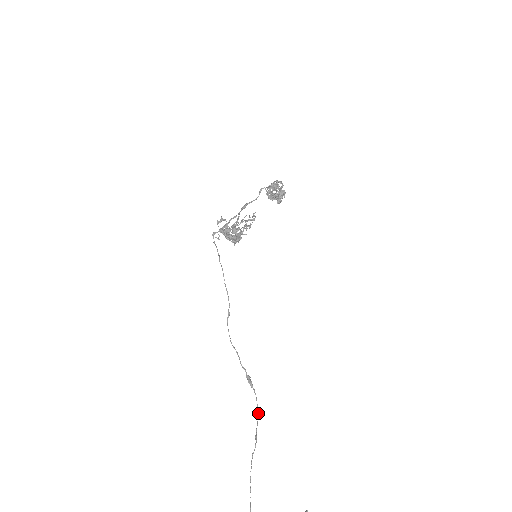
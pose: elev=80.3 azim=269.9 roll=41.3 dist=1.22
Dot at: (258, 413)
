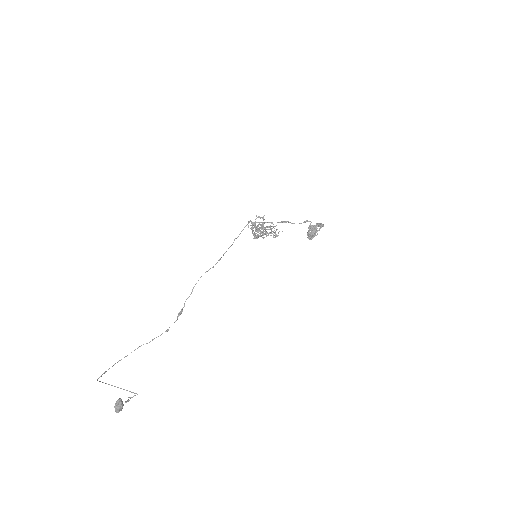
Dot at: (166, 331)
